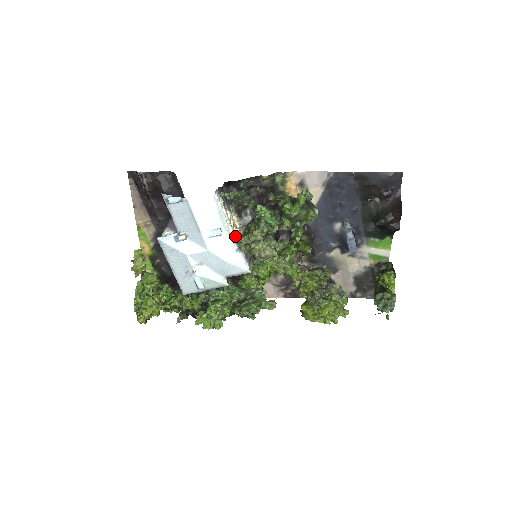
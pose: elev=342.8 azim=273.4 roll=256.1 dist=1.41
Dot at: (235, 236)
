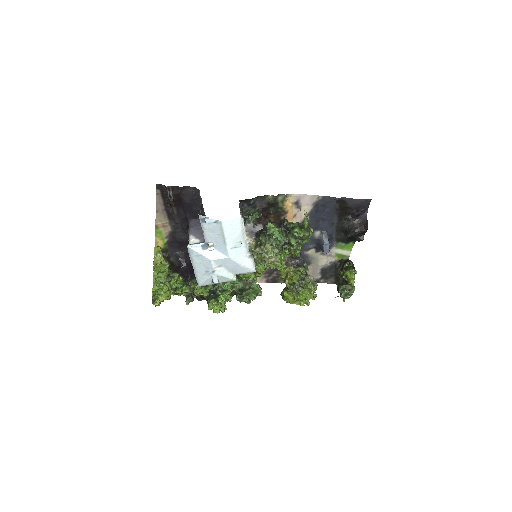
Dot at: (249, 246)
